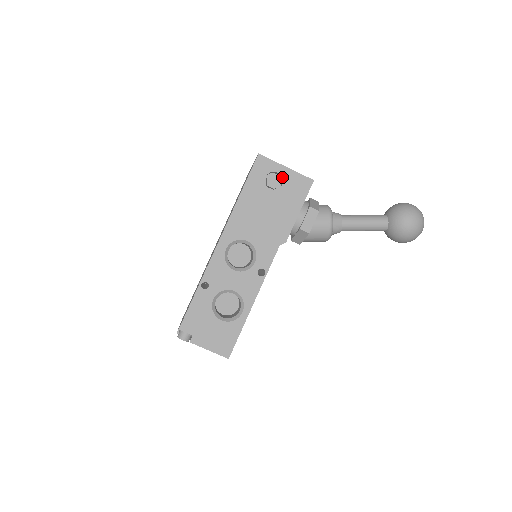
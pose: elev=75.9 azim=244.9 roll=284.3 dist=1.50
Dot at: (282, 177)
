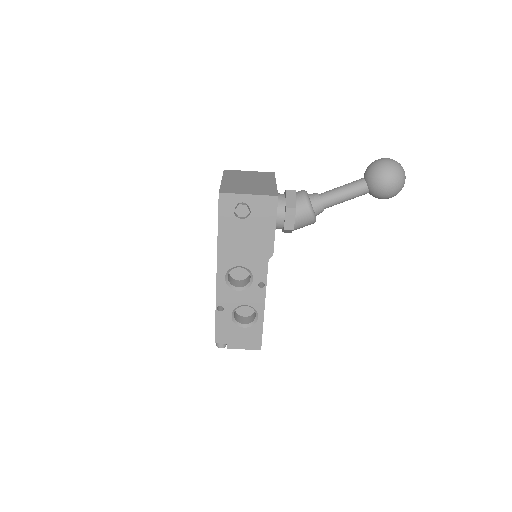
Dot at: (248, 204)
